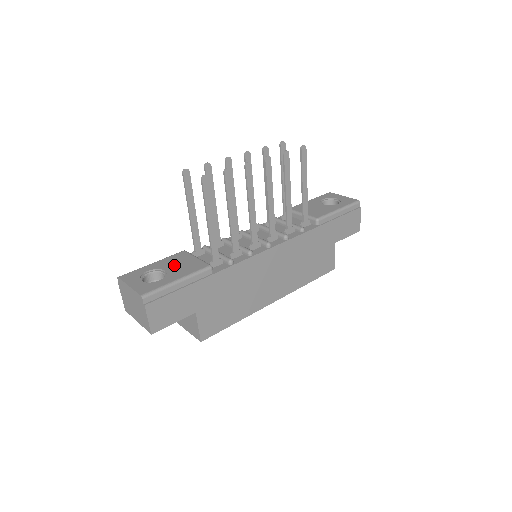
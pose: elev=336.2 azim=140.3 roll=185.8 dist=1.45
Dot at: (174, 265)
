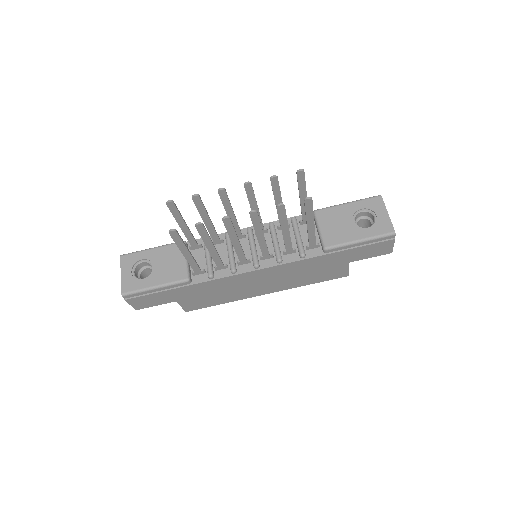
Dot at: (163, 262)
